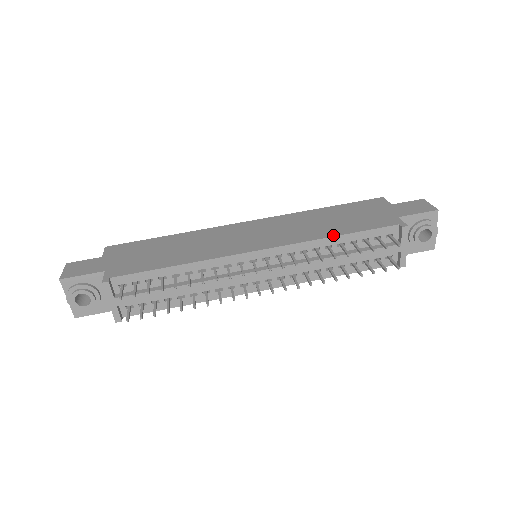
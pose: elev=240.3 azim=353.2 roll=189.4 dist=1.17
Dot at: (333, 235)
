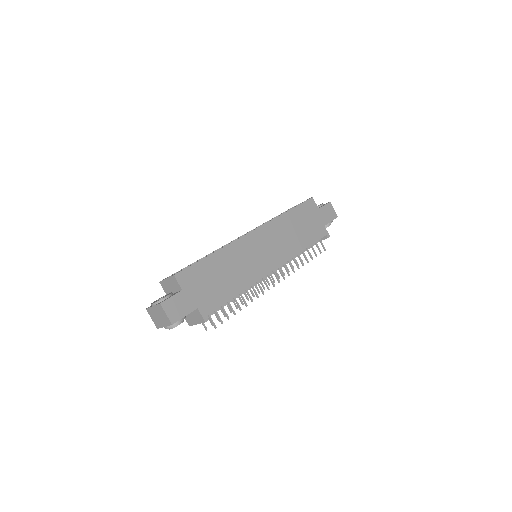
Dot at: (303, 249)
